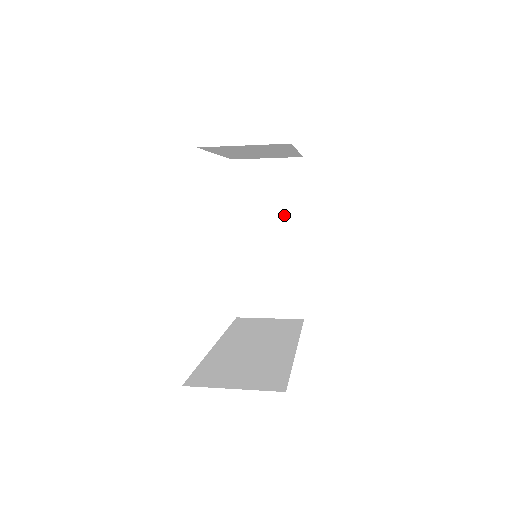
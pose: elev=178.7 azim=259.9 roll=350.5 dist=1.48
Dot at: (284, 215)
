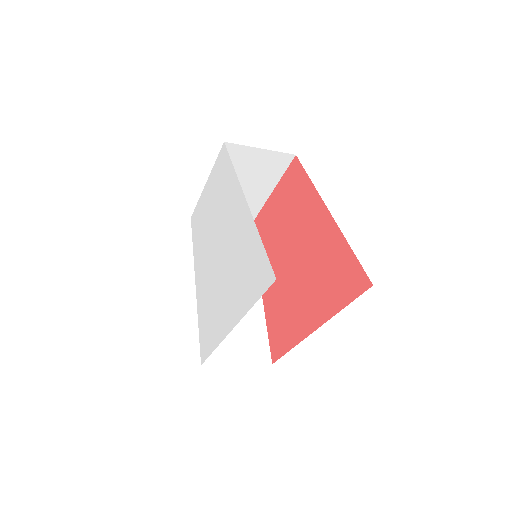
Dot at: occluded
